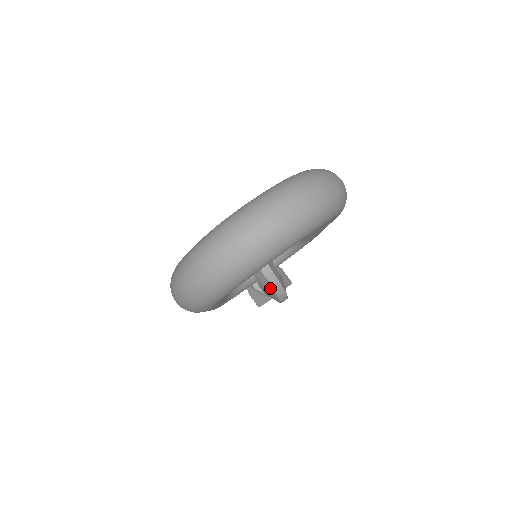
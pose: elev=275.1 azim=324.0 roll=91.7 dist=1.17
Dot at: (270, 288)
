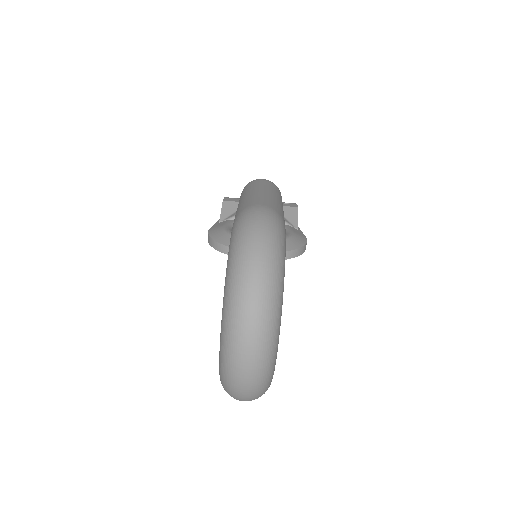
Dot at: occluded
